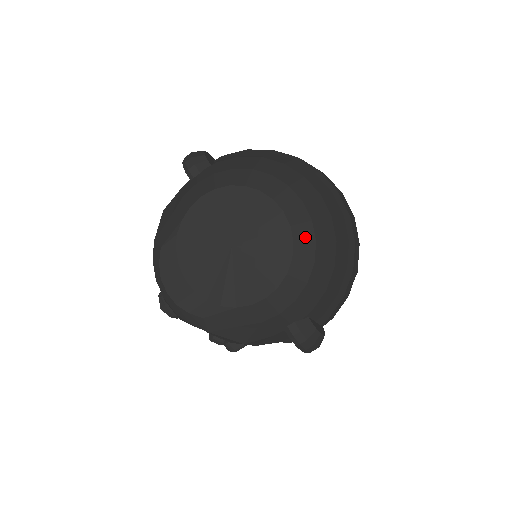
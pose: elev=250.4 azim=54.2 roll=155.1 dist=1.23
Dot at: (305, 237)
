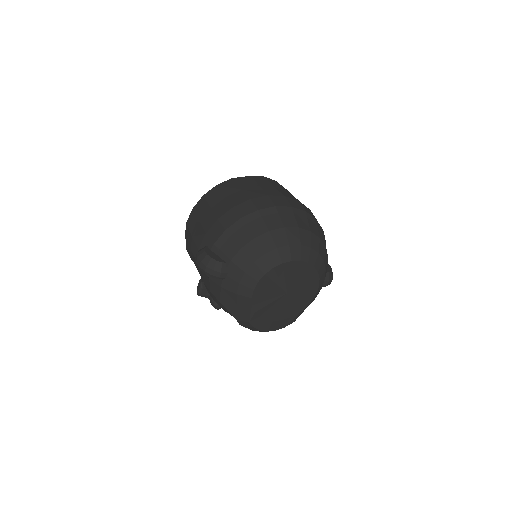
Dot at: (315, 258)
